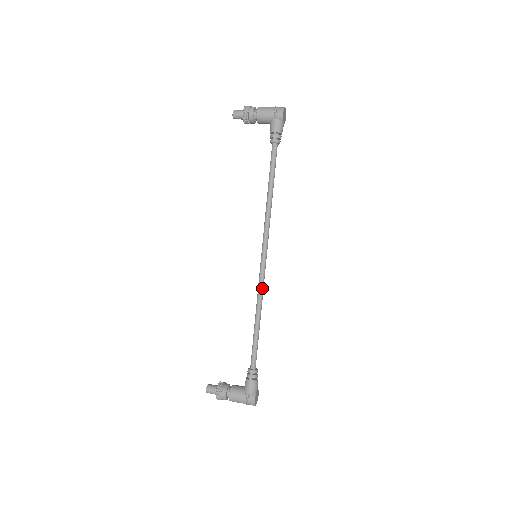
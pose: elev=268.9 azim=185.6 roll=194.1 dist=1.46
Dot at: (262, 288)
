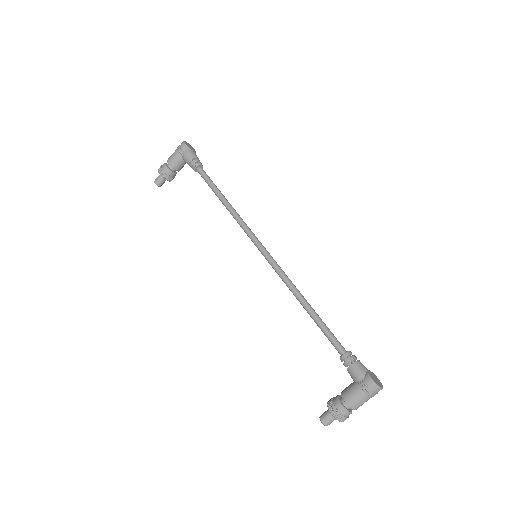
Dot at: (283, 274)
